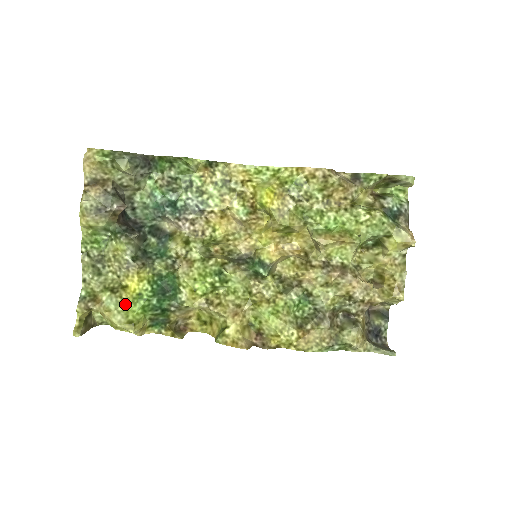
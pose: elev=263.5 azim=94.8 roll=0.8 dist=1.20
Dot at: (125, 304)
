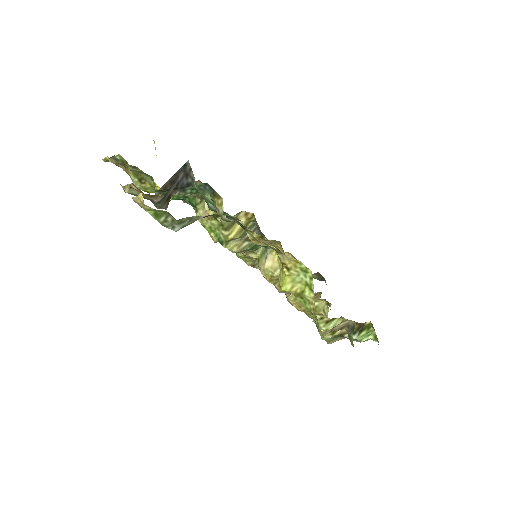
Dot at: occluded
